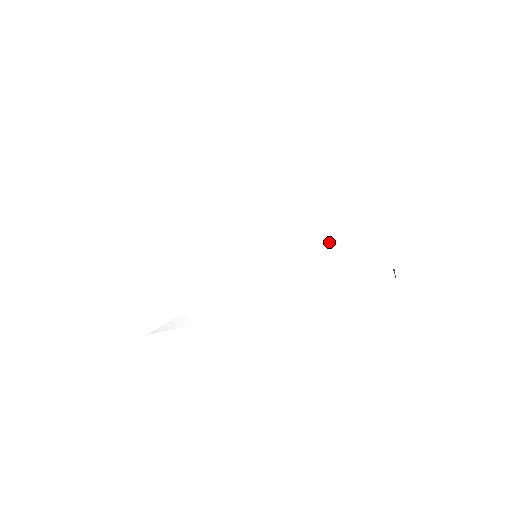
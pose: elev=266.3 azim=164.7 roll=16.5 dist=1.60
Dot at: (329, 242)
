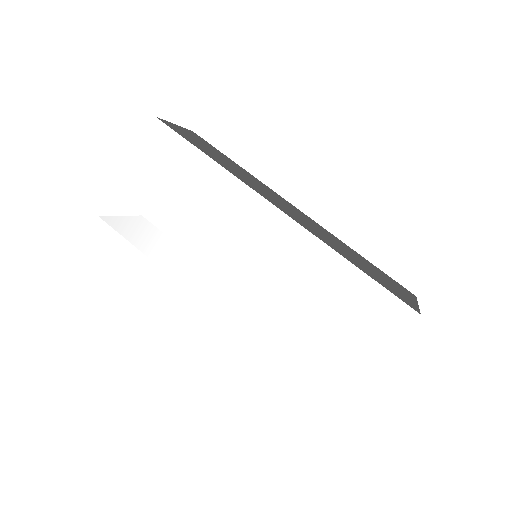
Dot at: (323, 326)
